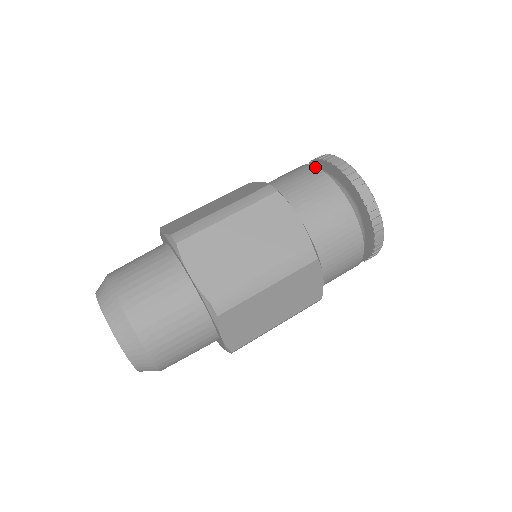
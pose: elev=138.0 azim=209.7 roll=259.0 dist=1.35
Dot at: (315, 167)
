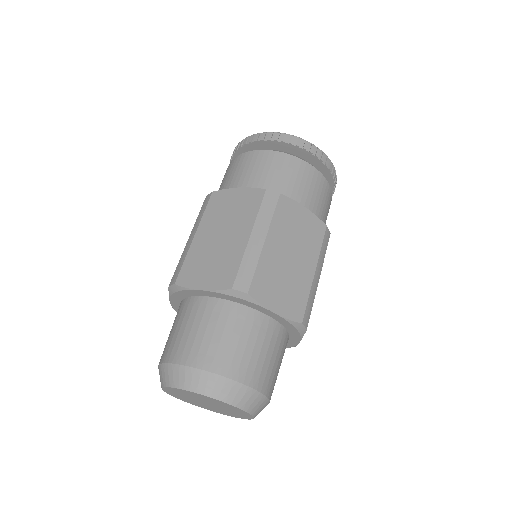
Dot at: (274, 152)
